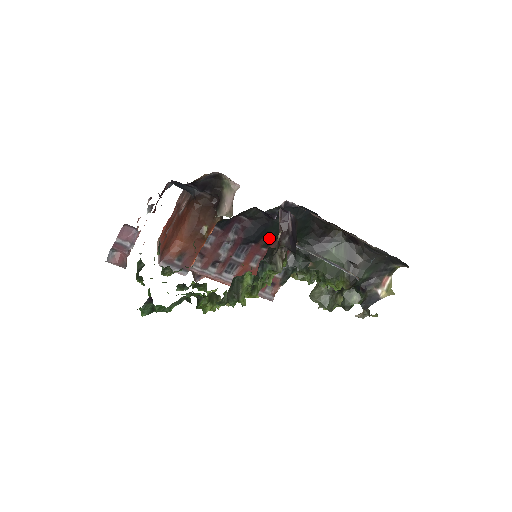
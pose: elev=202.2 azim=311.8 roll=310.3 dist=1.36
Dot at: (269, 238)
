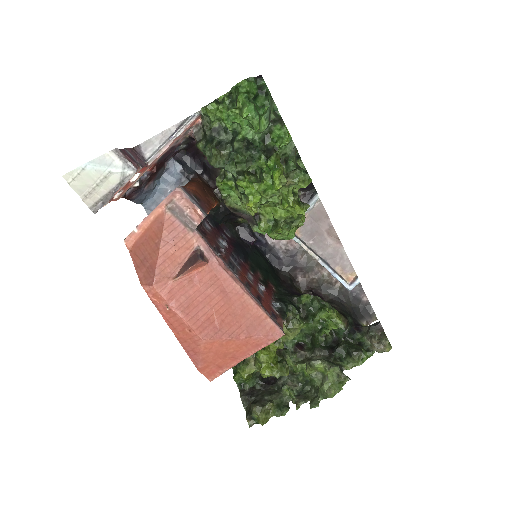
Dot at: (253, 265)
